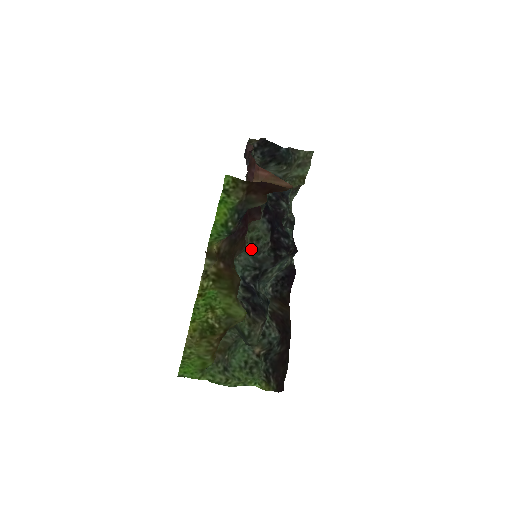
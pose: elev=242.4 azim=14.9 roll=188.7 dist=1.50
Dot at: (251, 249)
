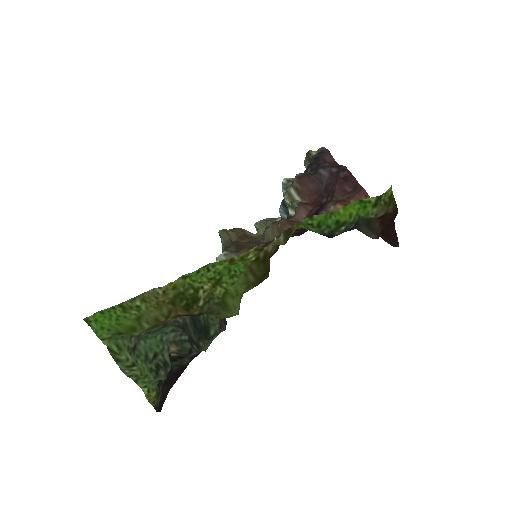
Dot at: occluded
